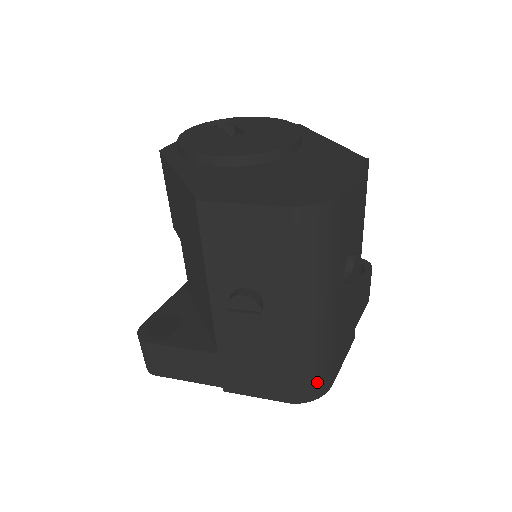
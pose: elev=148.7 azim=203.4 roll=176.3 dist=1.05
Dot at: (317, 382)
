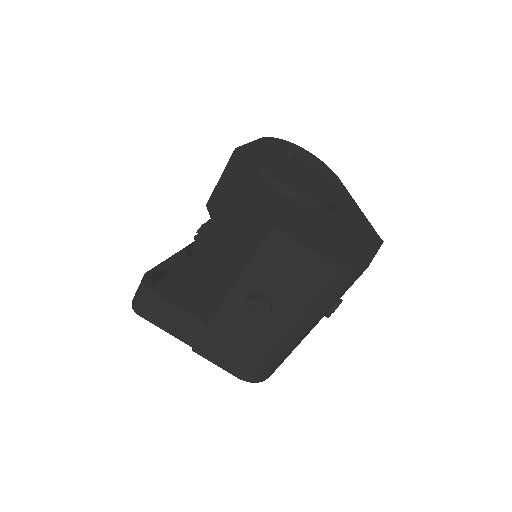
Dot at: (267, 372)
